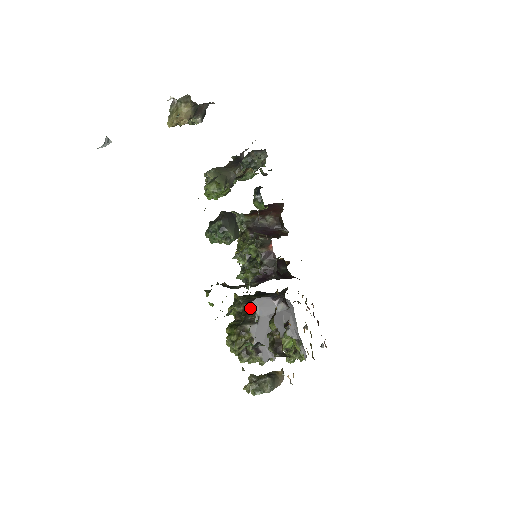
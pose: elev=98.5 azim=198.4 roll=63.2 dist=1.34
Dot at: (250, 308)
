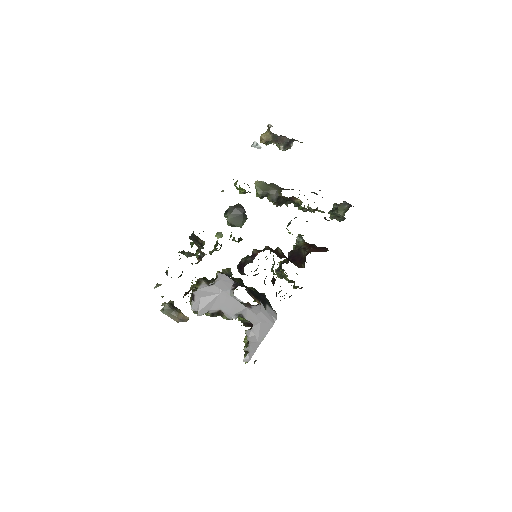
Dot at: (217, 276)
